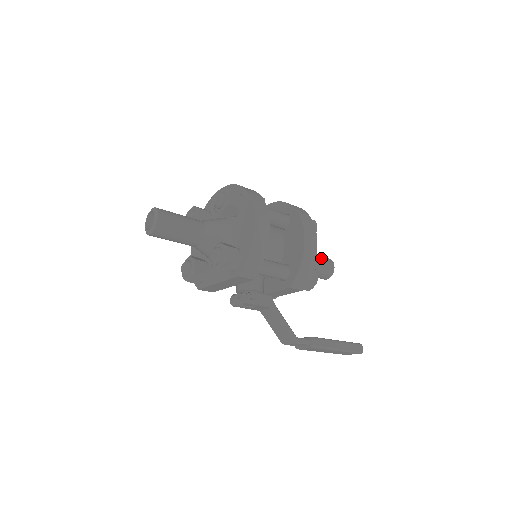
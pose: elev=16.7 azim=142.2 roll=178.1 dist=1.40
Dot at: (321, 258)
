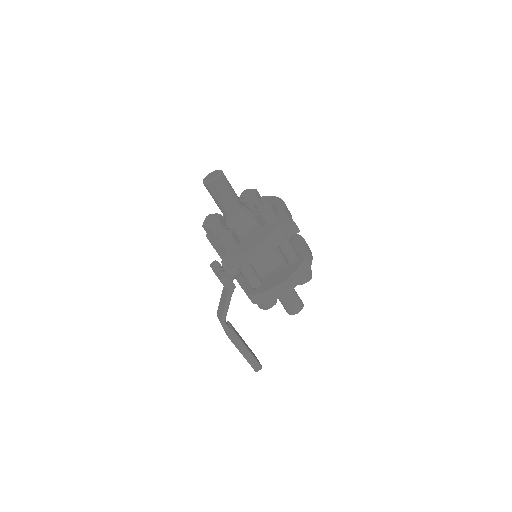
Dot at: (296, 299)
